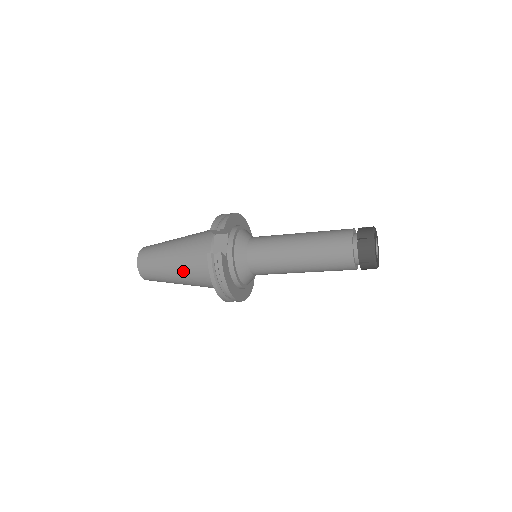
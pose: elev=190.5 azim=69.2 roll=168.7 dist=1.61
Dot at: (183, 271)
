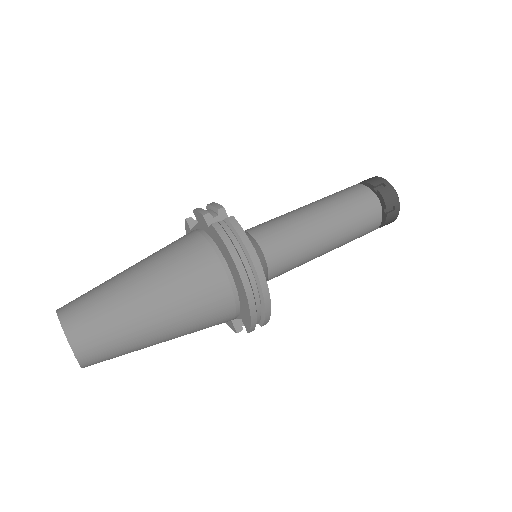
Dot at: occluded
